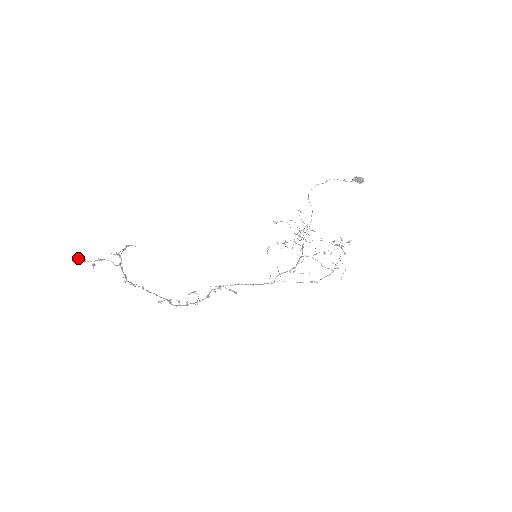
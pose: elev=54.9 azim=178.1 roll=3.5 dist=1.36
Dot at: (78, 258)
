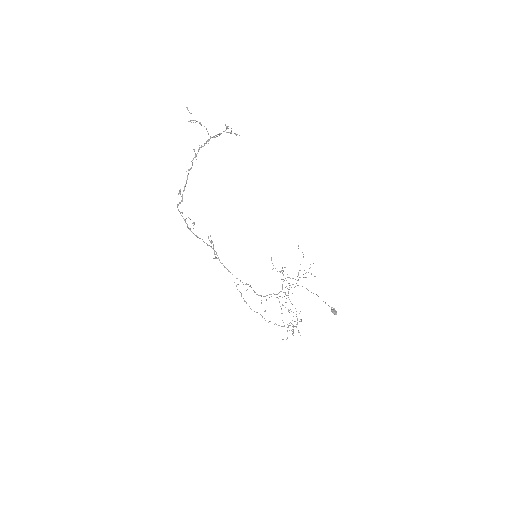
Dot at: occluded
